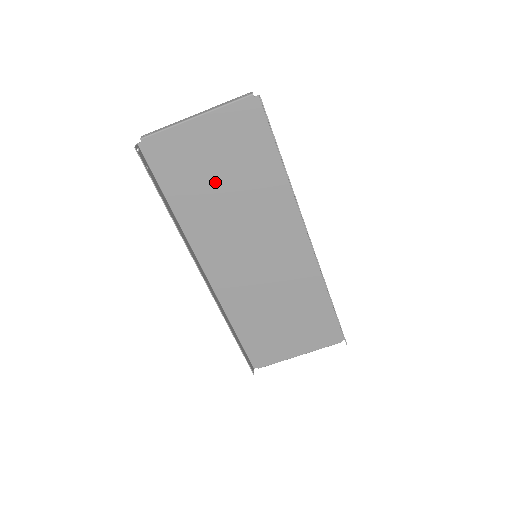
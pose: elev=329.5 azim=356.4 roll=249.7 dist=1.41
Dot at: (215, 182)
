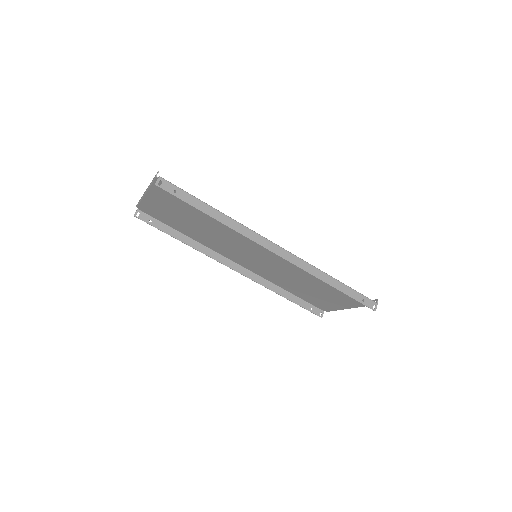
Dot at: (190, 221)
